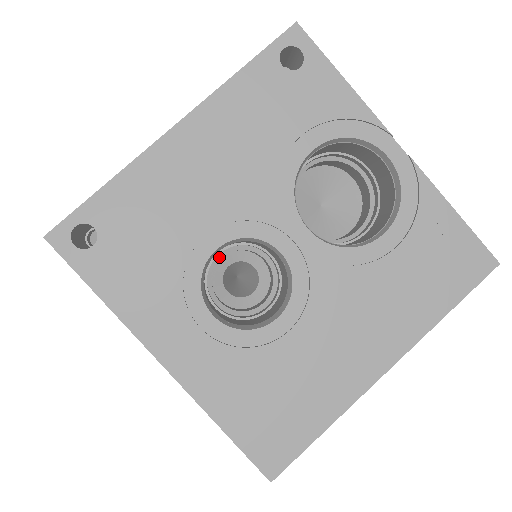
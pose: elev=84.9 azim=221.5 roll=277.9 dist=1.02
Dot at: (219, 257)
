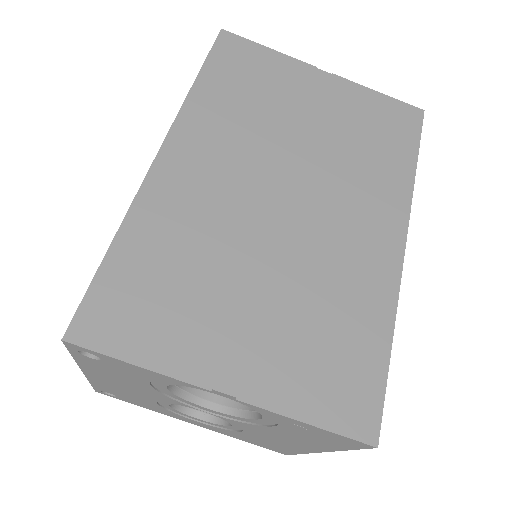
Dot at: occluded
